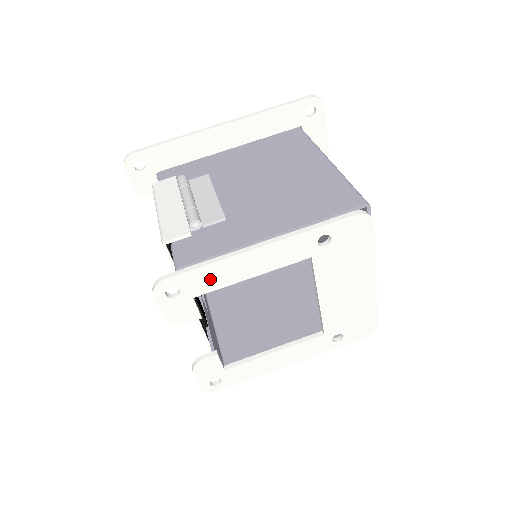
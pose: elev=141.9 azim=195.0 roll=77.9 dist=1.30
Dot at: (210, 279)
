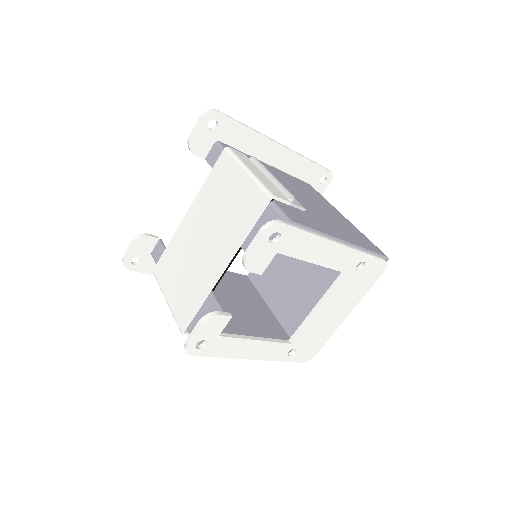
Dot at: (299, 245)
